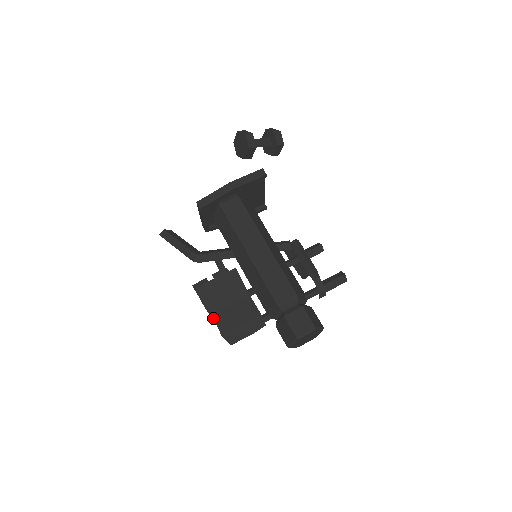
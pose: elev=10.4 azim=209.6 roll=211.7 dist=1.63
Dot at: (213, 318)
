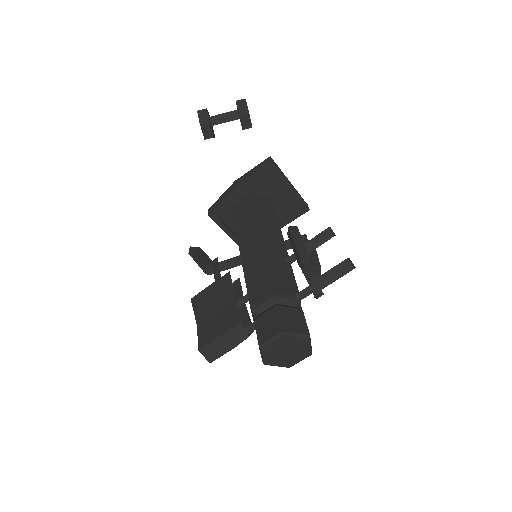
Dot at: (197, 331)
